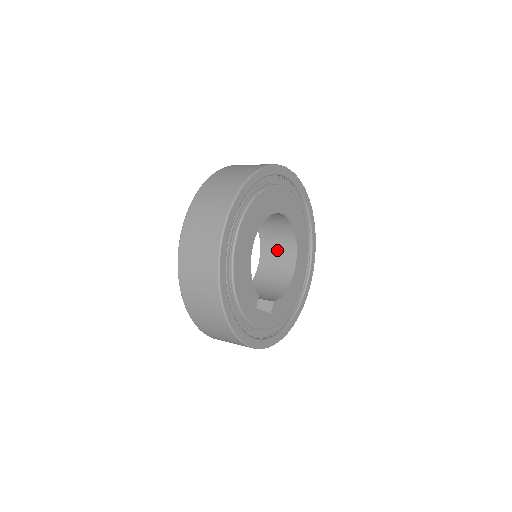
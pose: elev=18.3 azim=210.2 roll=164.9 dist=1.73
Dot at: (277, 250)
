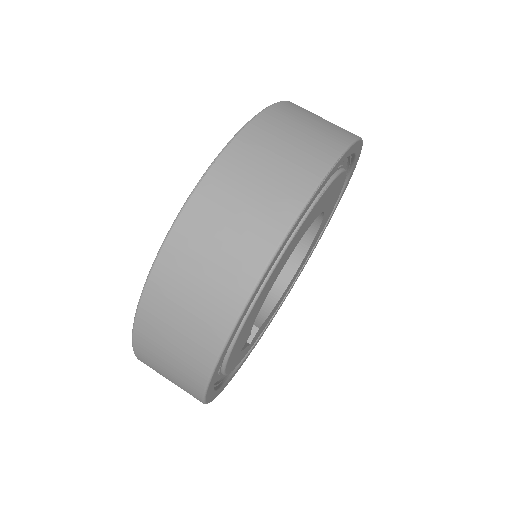
Dot at: occluded
